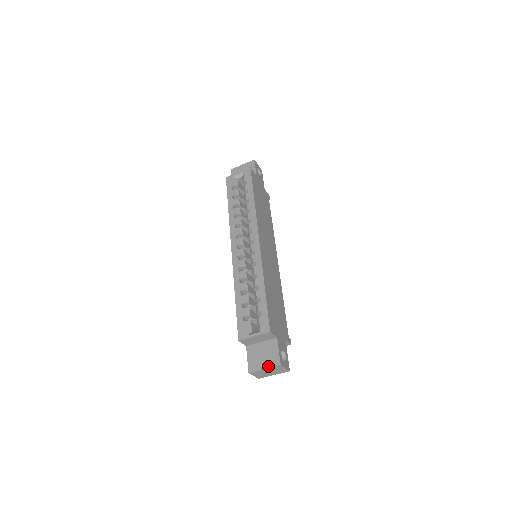
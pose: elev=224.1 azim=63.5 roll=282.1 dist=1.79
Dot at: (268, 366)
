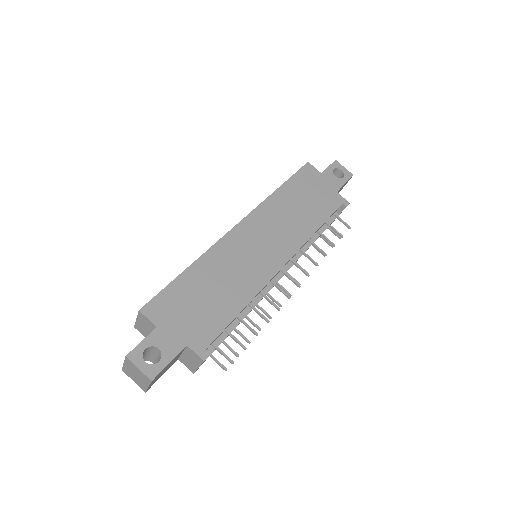
Dot at: occluded
